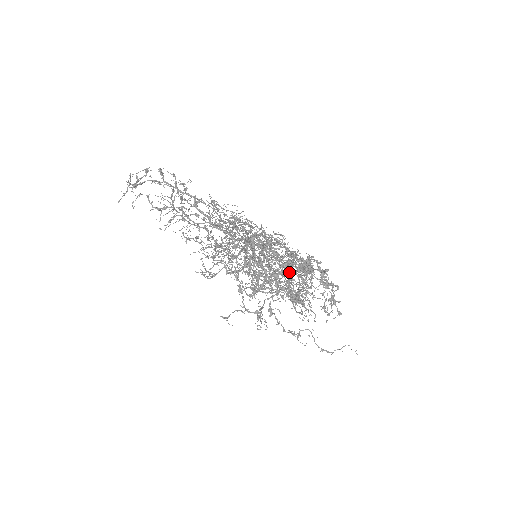
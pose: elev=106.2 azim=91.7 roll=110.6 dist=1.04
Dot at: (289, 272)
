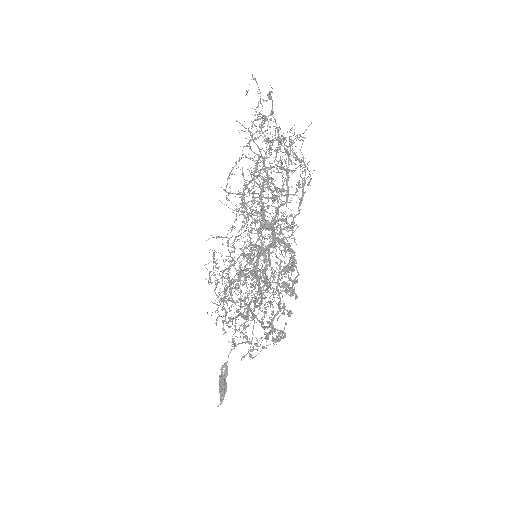
Dot at: (279, 233)
